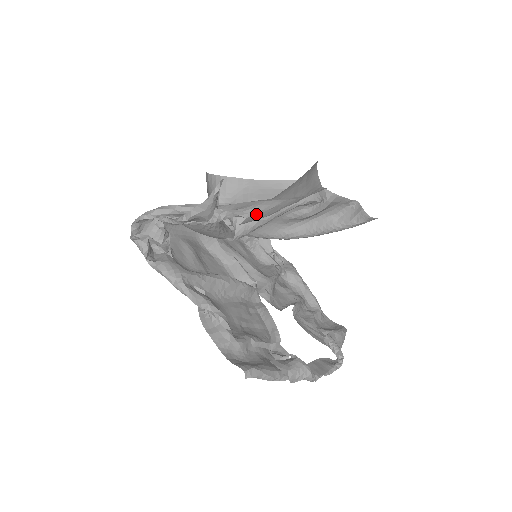
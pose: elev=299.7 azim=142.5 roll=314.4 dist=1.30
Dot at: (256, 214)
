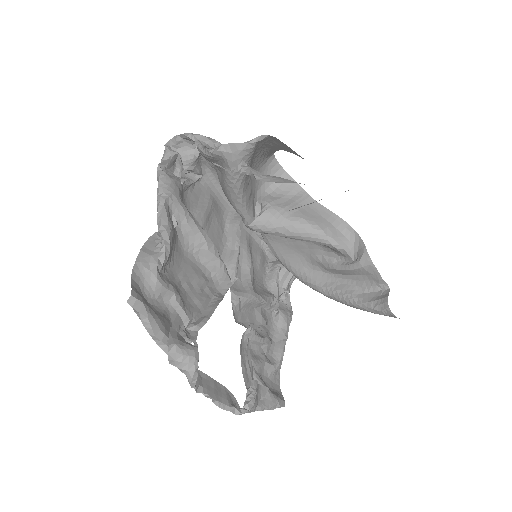
Dot at: (267, 181)
